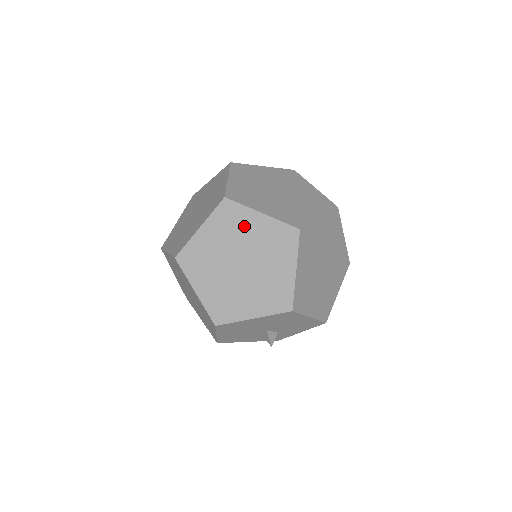
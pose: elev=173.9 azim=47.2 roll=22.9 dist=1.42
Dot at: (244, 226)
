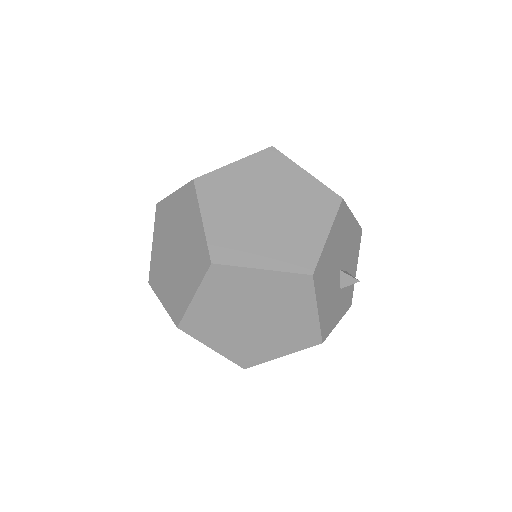
Dot at: (190, 219)
